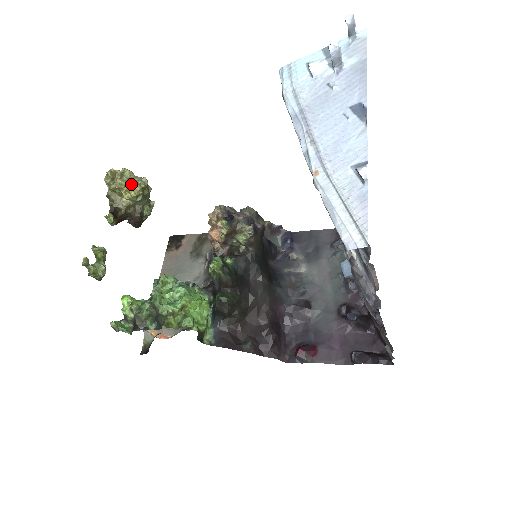
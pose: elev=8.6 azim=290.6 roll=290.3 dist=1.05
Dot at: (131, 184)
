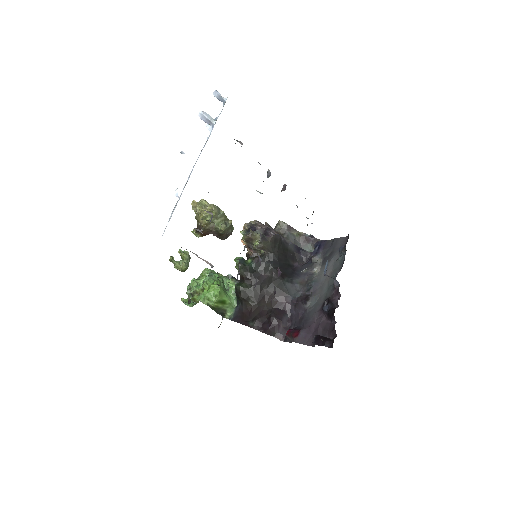
Dot at: (201, 209)
